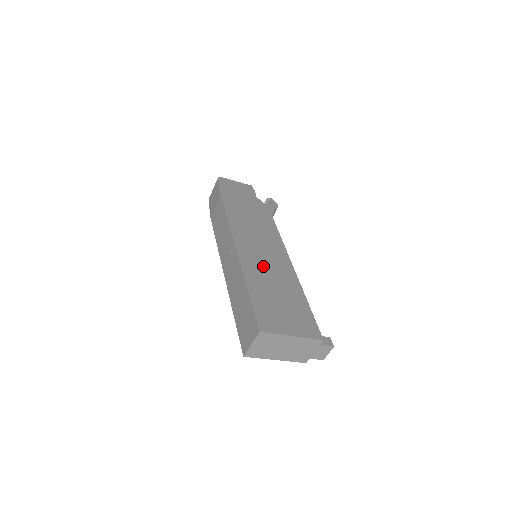
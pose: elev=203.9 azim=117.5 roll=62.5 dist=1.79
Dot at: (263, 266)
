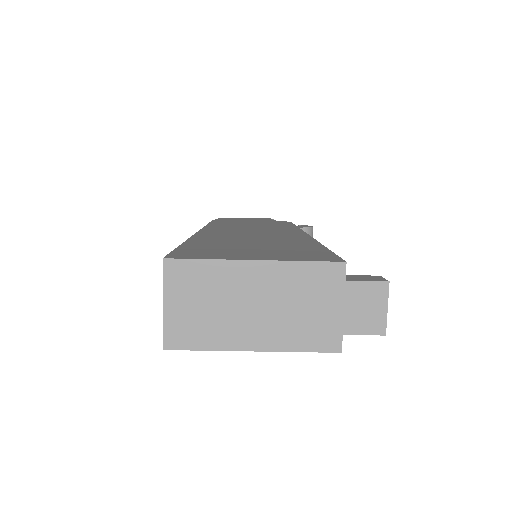
Dot at: (241, 235)
